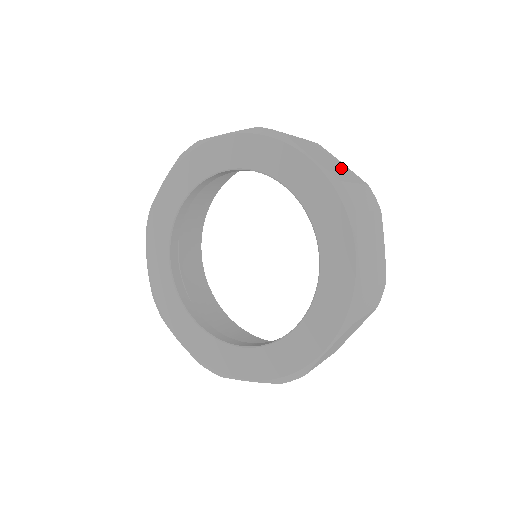
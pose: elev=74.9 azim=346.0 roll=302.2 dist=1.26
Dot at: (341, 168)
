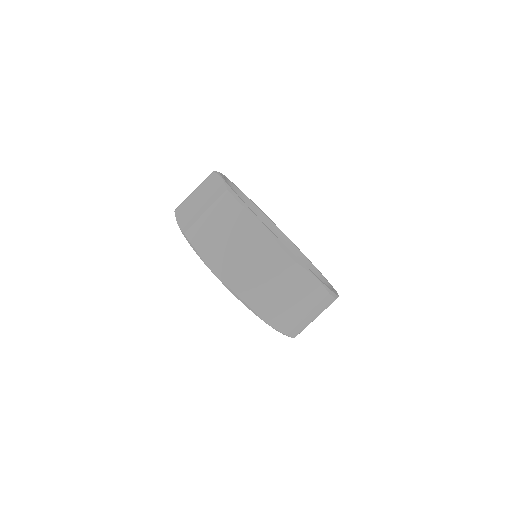
Dot at: (249, 247)
